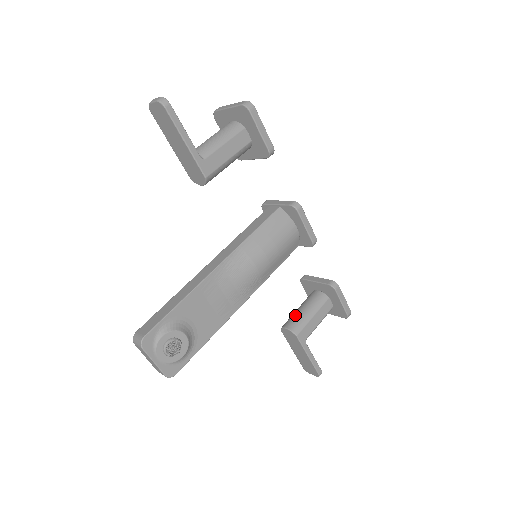
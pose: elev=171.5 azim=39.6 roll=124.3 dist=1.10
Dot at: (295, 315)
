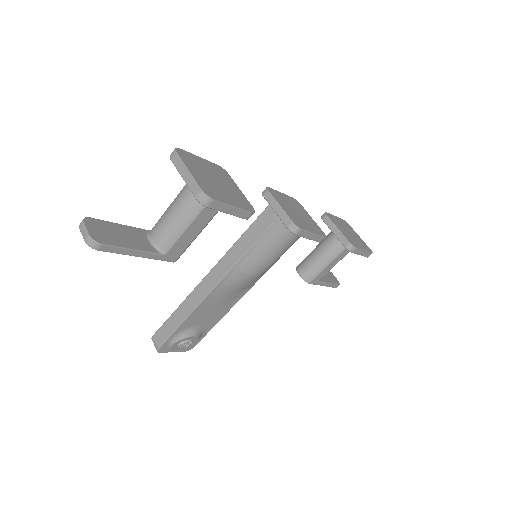
Dot at: (309, 262)
